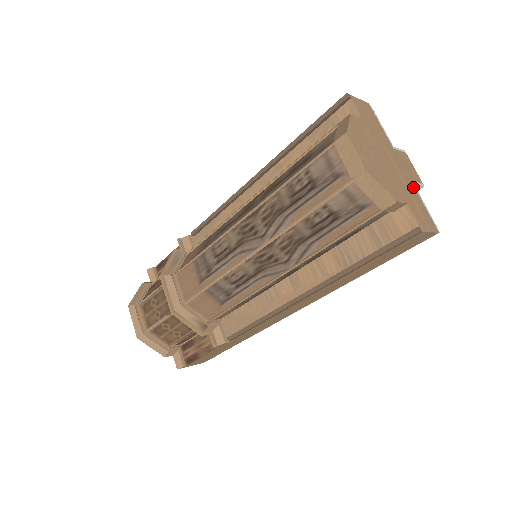
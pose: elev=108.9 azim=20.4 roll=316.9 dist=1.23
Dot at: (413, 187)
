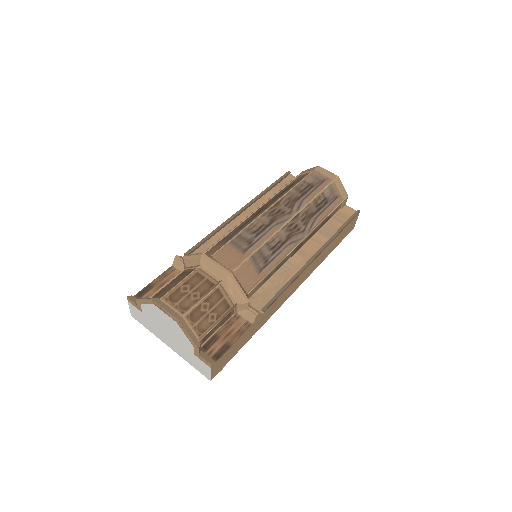
Dot at: occluded
